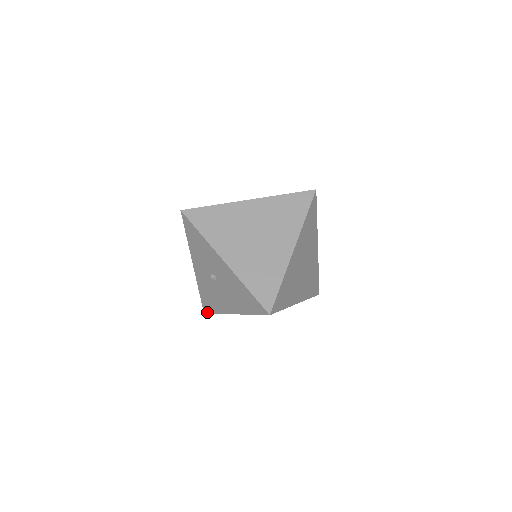
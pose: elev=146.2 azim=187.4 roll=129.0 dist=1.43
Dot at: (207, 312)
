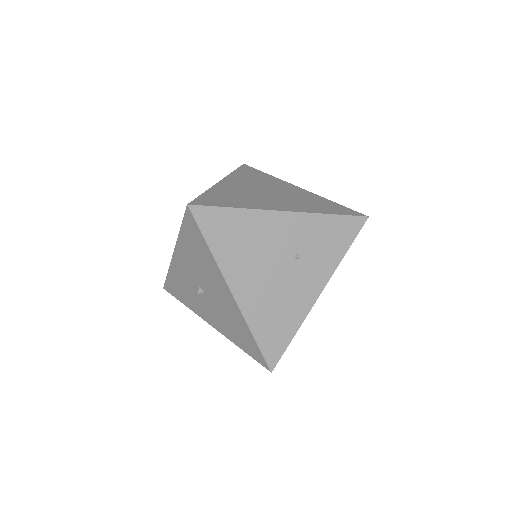
Dot at: (264, 361)
